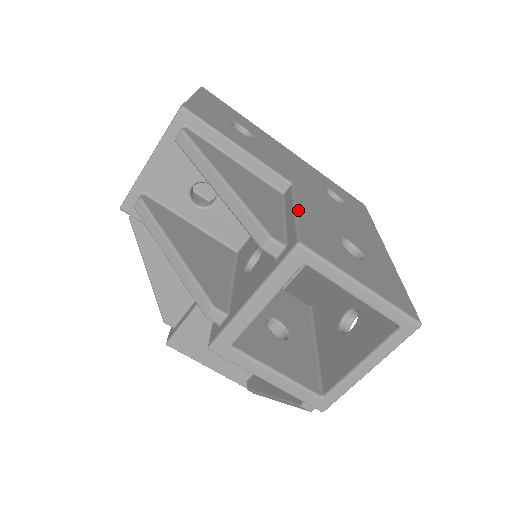
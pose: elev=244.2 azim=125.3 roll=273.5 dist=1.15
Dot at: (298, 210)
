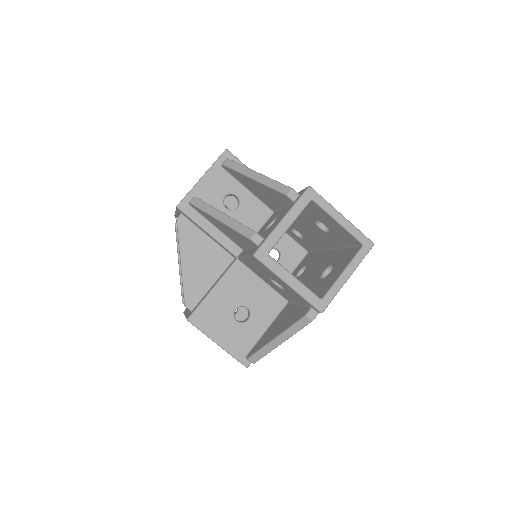
Dot at: occluded
